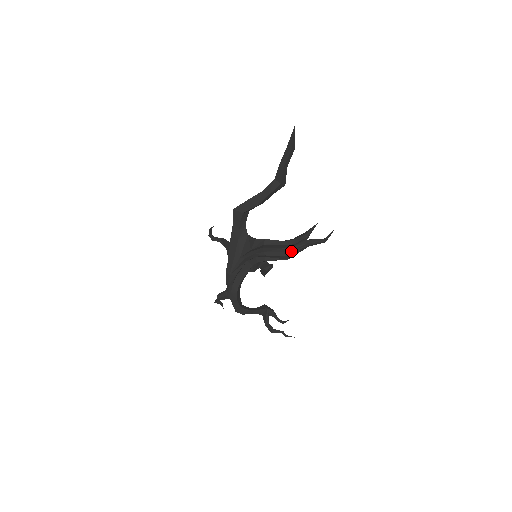
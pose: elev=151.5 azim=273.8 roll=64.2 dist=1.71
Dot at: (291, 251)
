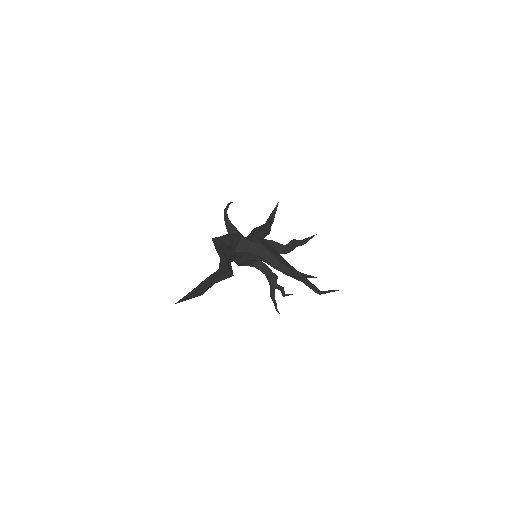
Dot at: occluded
